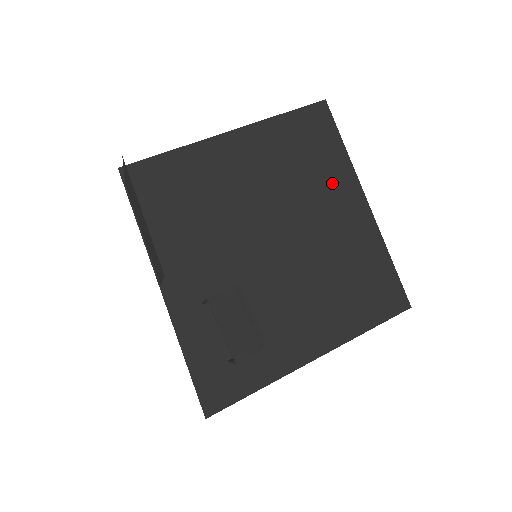
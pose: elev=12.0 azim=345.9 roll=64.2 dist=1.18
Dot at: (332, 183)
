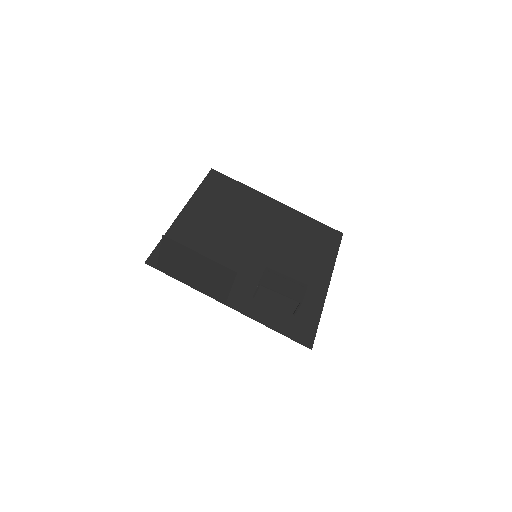
Dot at: (253, 203)
